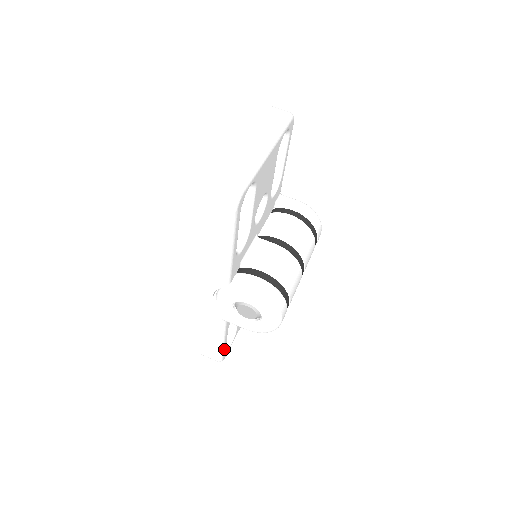
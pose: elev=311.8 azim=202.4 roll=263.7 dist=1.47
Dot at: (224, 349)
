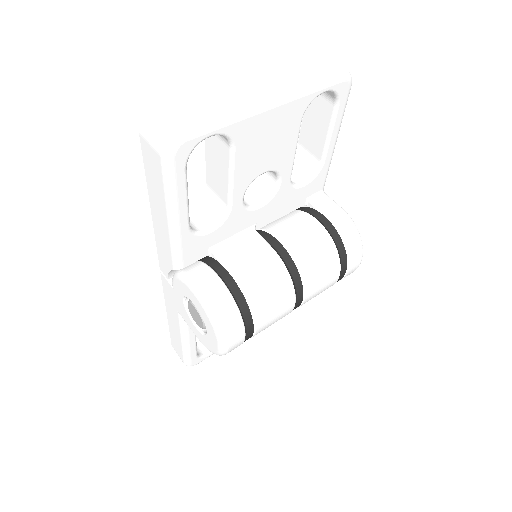
Dot at: (191, 353)
